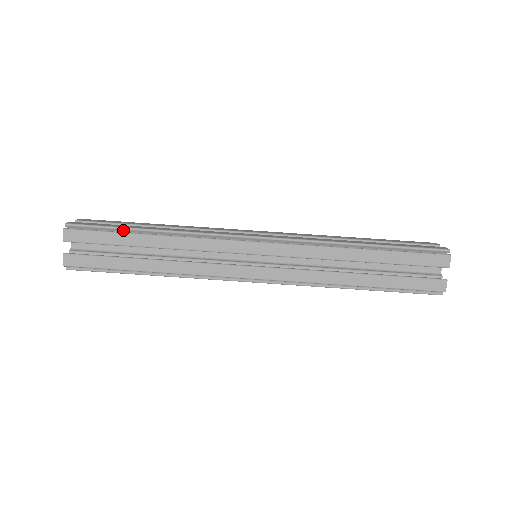
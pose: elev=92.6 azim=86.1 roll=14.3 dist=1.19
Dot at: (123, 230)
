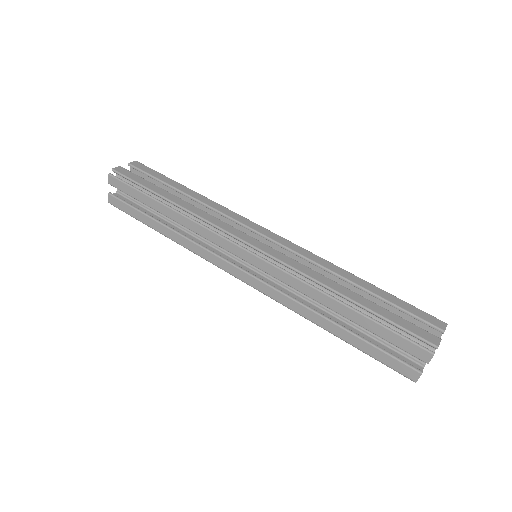
Dot at: occluded
